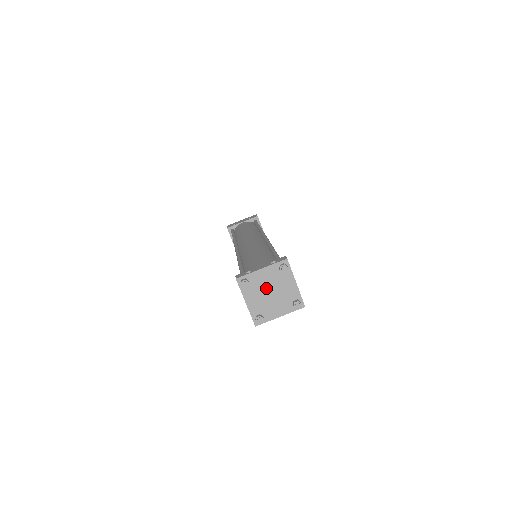
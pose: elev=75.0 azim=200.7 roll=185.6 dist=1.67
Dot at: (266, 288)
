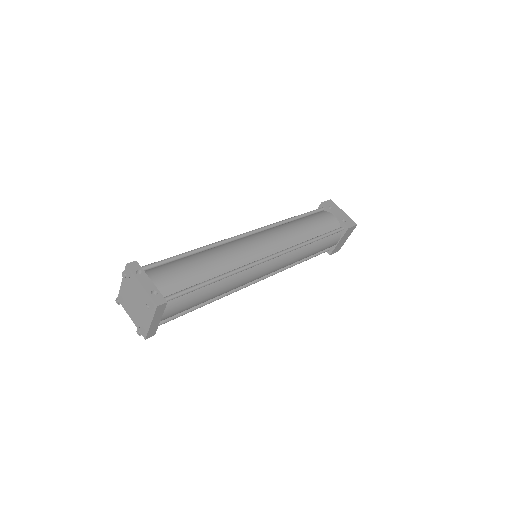
Dot at: (136, 296)
